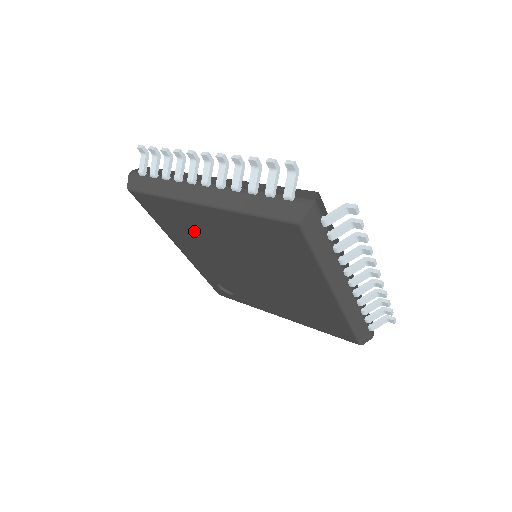
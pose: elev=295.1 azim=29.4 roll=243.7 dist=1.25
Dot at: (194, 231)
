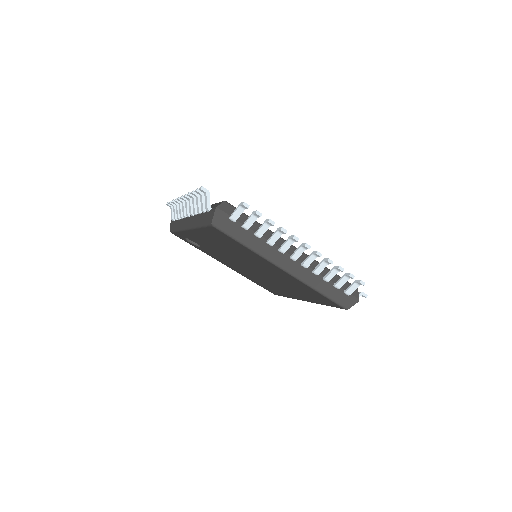
Dot at: (240, 253)
